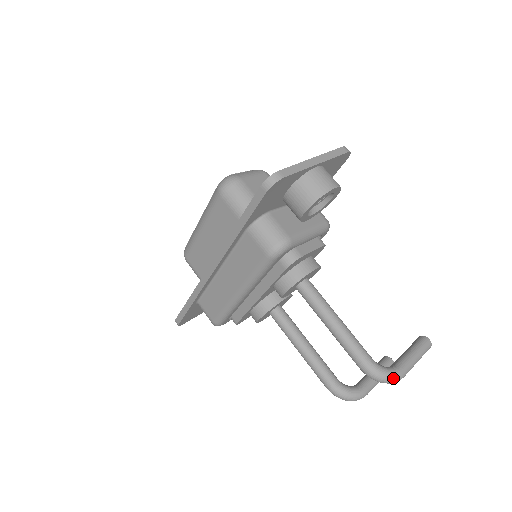
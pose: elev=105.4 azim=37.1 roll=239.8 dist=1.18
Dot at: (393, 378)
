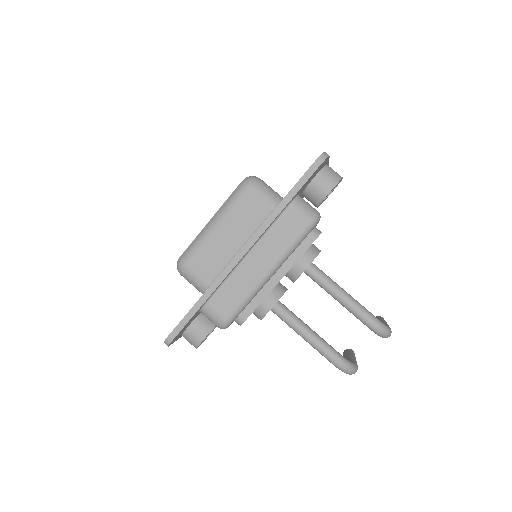
Dot at: (390, 330)
